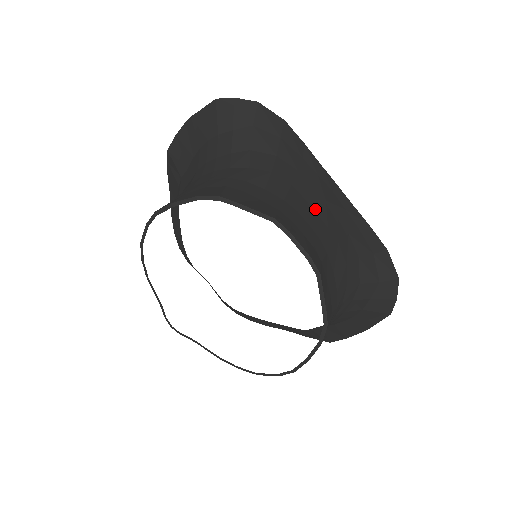
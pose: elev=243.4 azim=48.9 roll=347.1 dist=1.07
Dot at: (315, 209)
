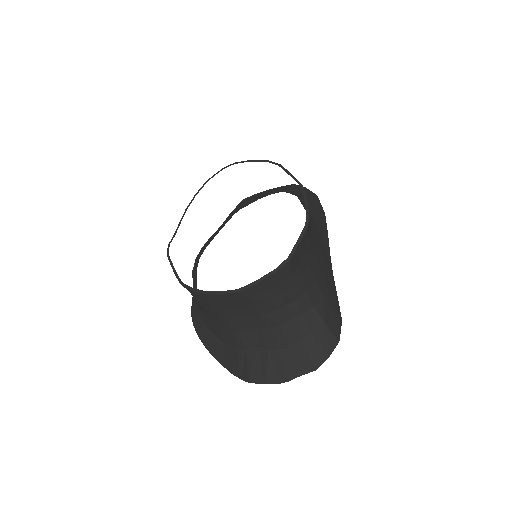
Dot at: (317, 242)
